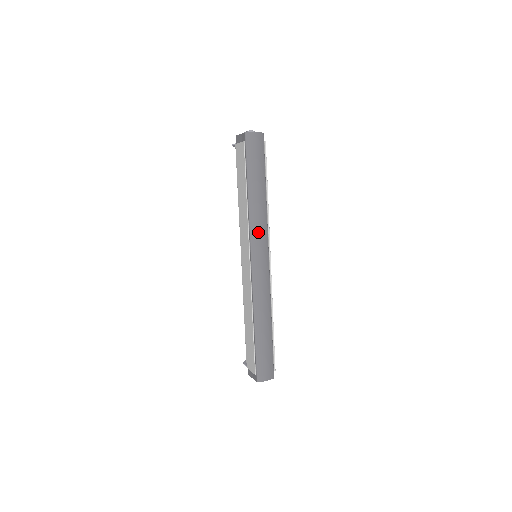
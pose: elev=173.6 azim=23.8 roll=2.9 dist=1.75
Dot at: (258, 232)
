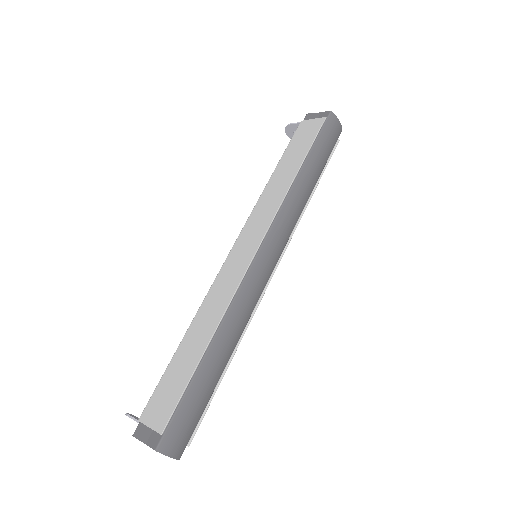
Dot at: (285, 224)
